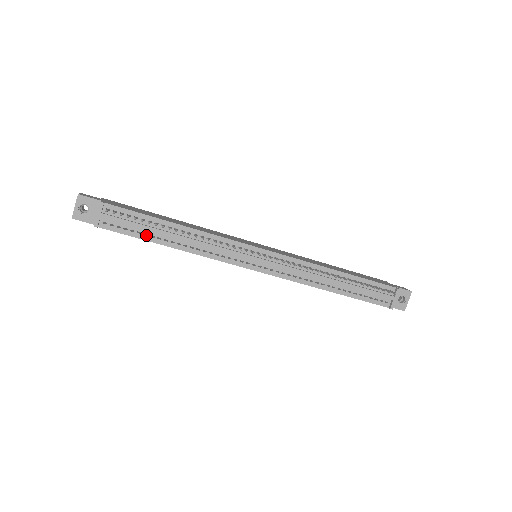
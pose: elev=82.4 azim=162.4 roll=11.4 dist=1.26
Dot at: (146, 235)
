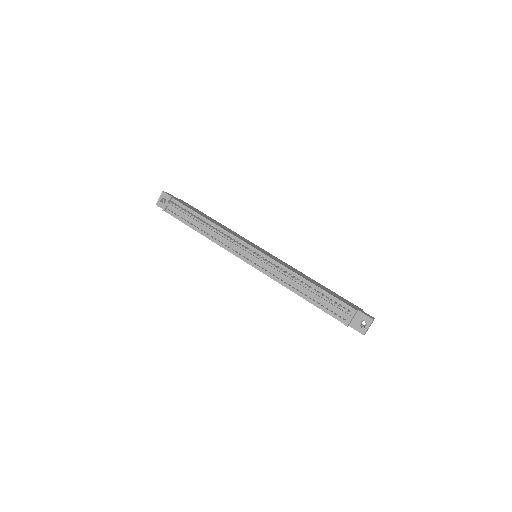
Dot at: (189, 222)
